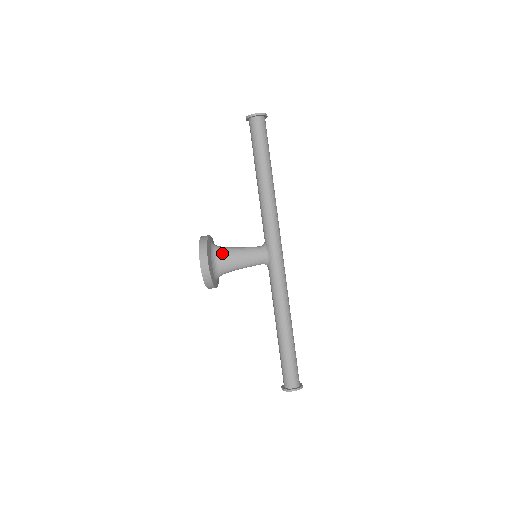
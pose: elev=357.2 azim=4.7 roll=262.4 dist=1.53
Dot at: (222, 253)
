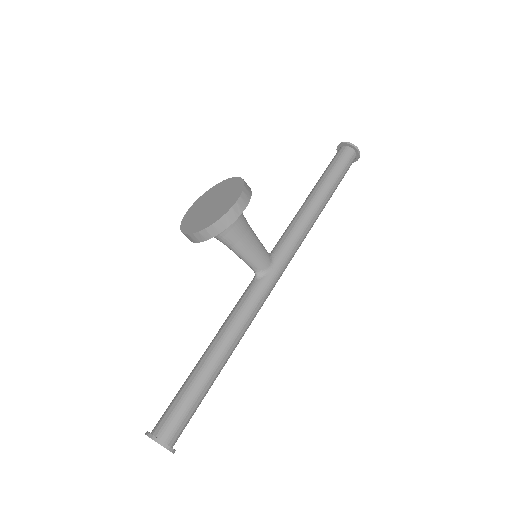
Dot at: (241, 216)
